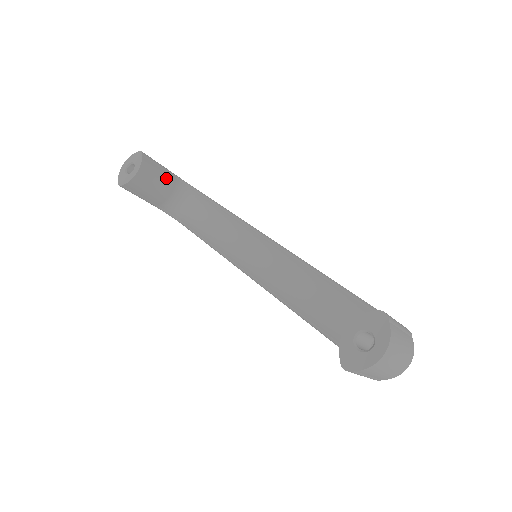
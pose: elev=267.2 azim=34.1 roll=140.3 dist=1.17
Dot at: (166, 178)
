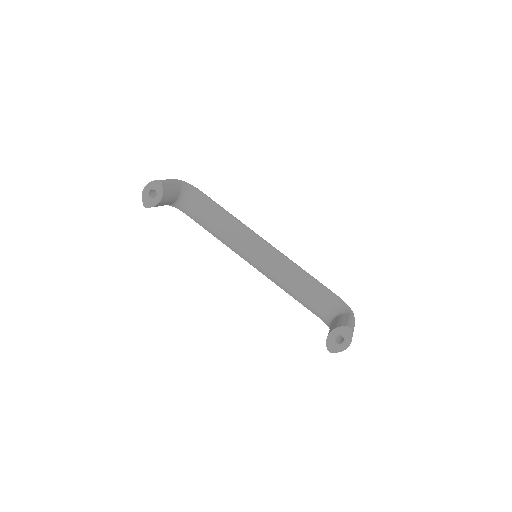
Dot at: (175, 190)
